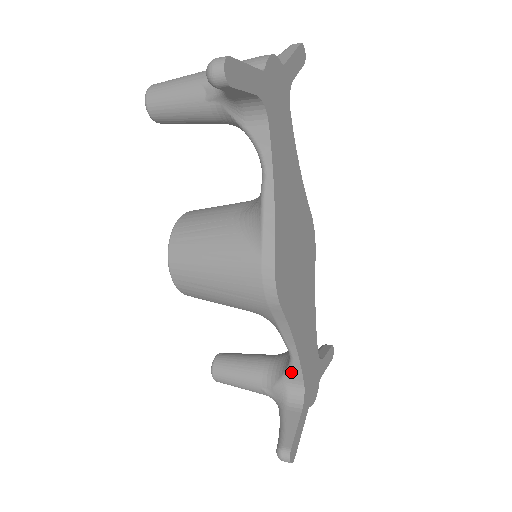
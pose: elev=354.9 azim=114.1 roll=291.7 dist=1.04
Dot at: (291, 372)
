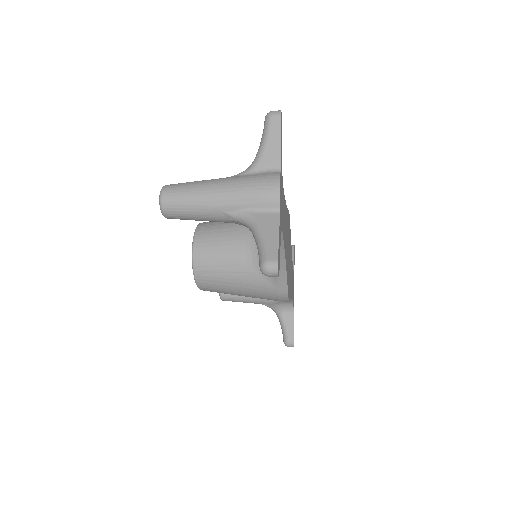
Dot at: (285, 301)
